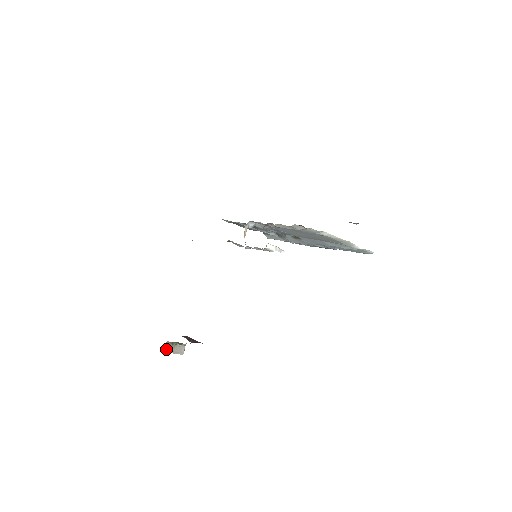
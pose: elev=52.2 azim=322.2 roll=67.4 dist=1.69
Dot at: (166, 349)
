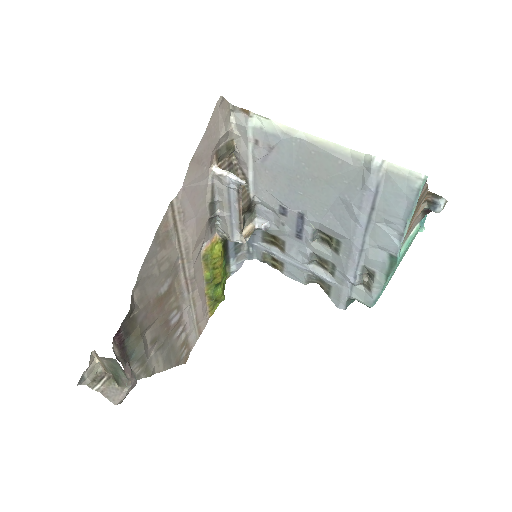
Dot at: (95, 379)
